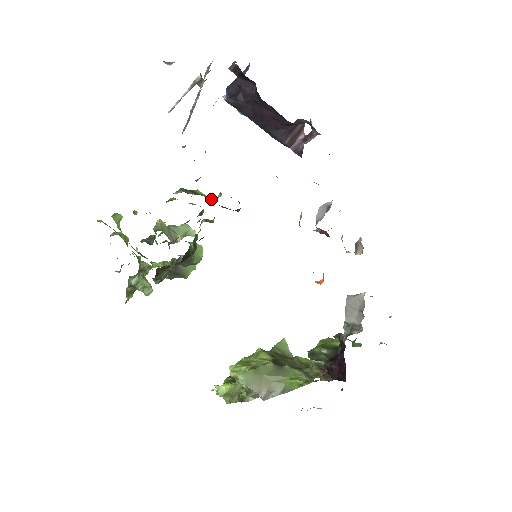
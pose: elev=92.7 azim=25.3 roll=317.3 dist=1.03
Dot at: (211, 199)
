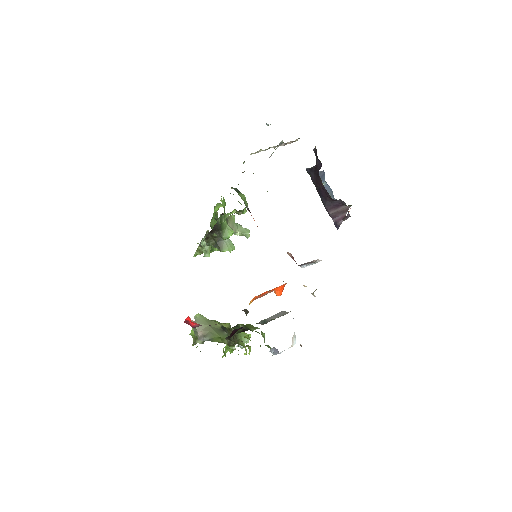
Dot at: (241, 198)
